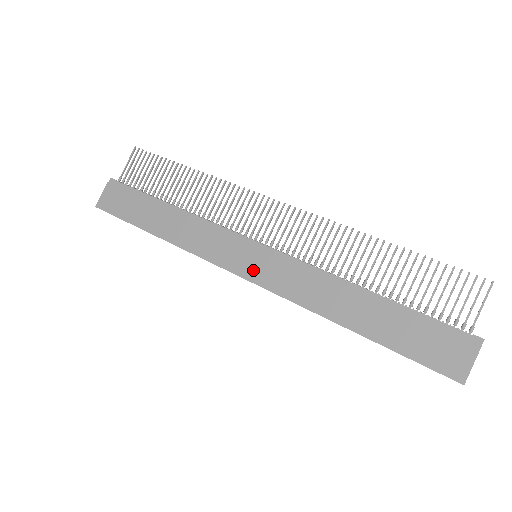
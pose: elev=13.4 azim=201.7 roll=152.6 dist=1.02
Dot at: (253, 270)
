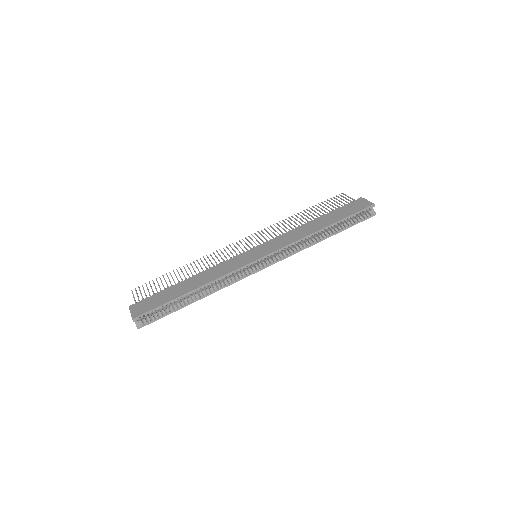
Dot at: (262, 253)
